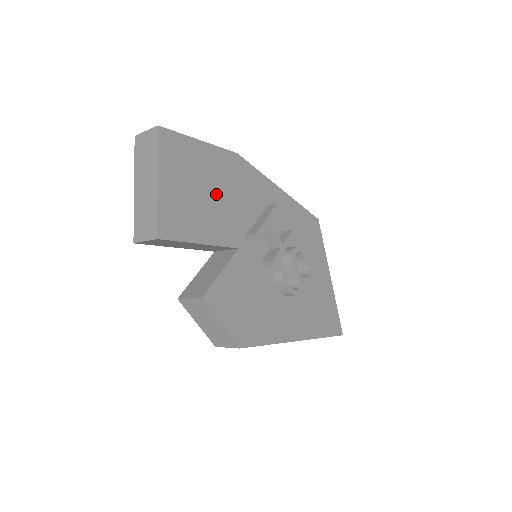
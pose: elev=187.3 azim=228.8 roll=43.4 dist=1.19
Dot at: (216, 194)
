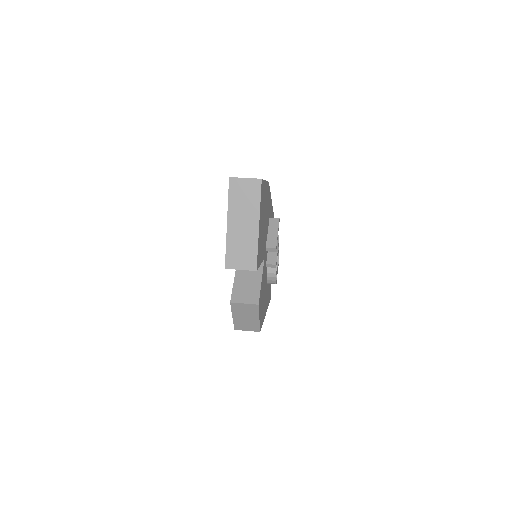
Dot at: (264, 221)
